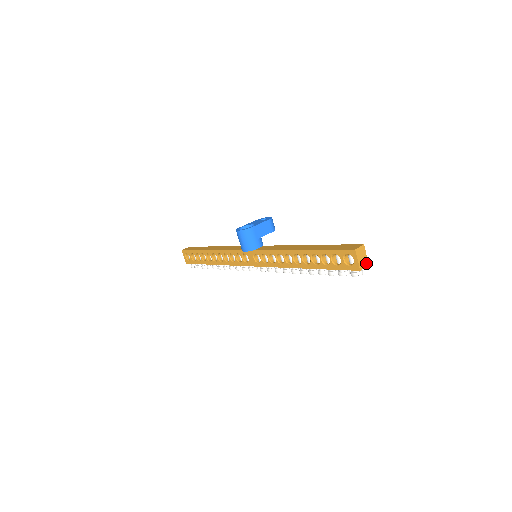
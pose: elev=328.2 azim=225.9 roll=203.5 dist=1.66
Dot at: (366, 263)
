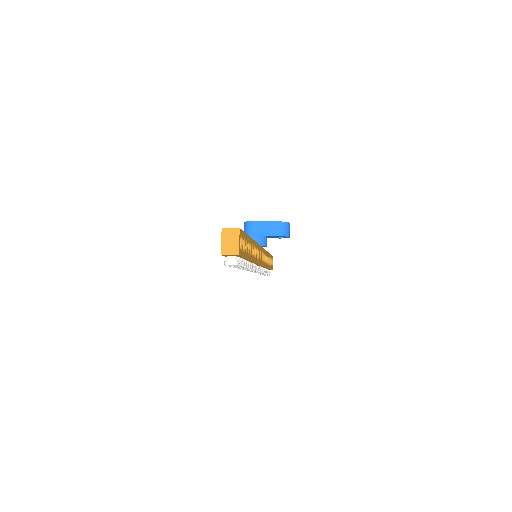
Dot at: (235, 251)
